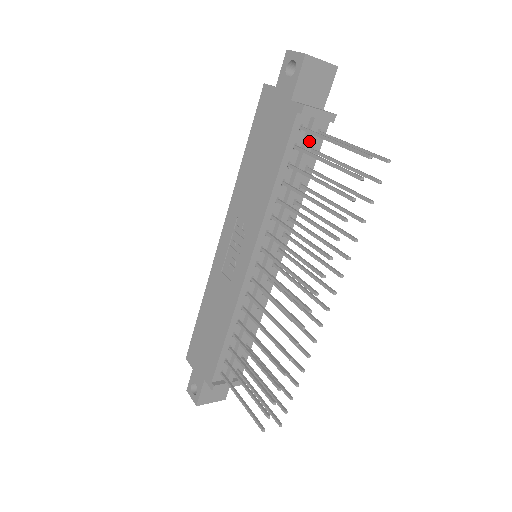
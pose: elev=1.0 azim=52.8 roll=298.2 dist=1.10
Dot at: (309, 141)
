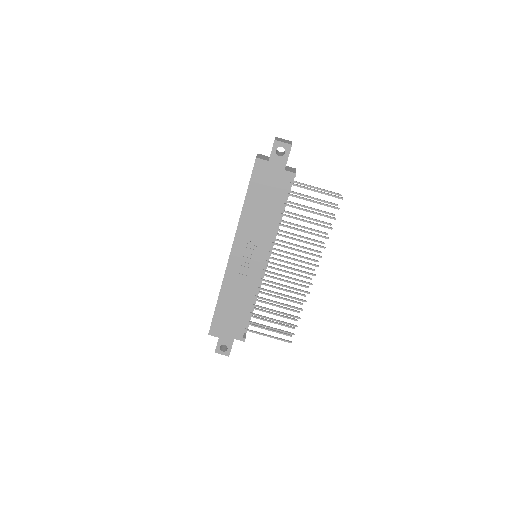
Dot at: occluded
